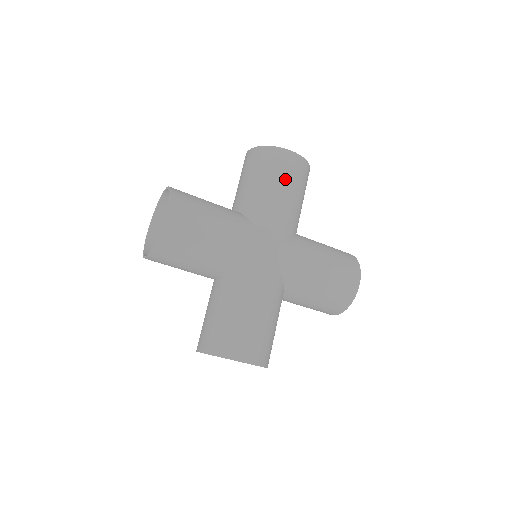
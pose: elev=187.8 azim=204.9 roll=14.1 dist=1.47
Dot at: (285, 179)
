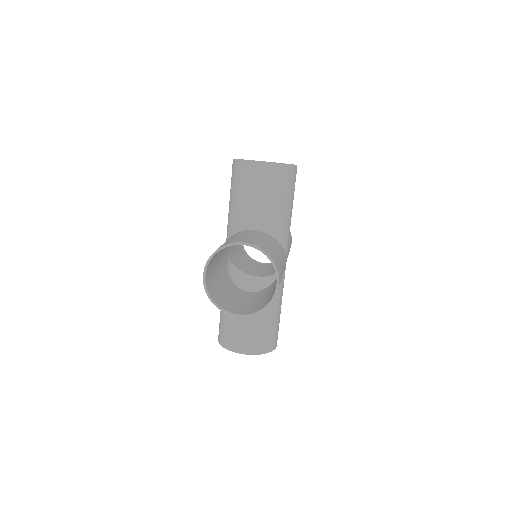
Dot at: occluded
